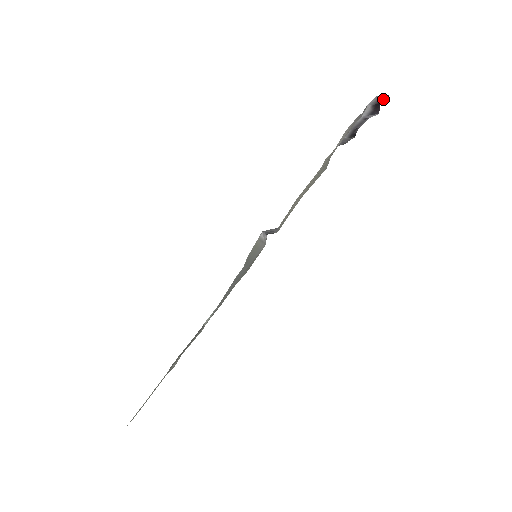
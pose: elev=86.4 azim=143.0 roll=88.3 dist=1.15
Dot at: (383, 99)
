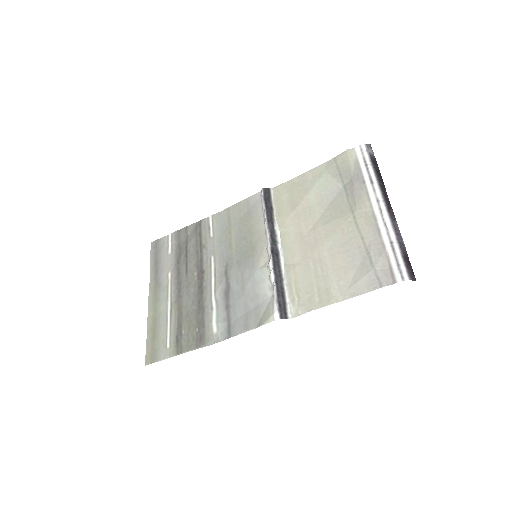
Dot at: (412, 269)
